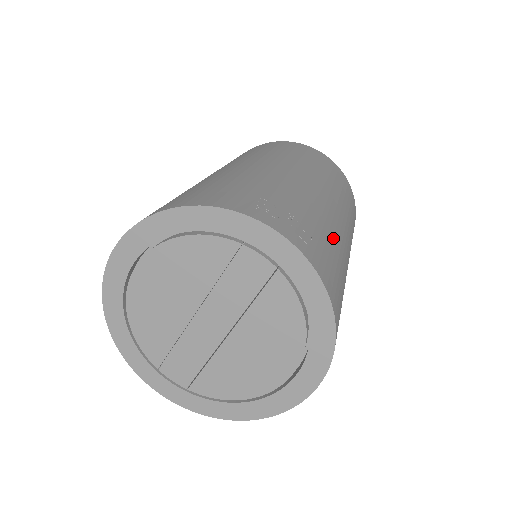
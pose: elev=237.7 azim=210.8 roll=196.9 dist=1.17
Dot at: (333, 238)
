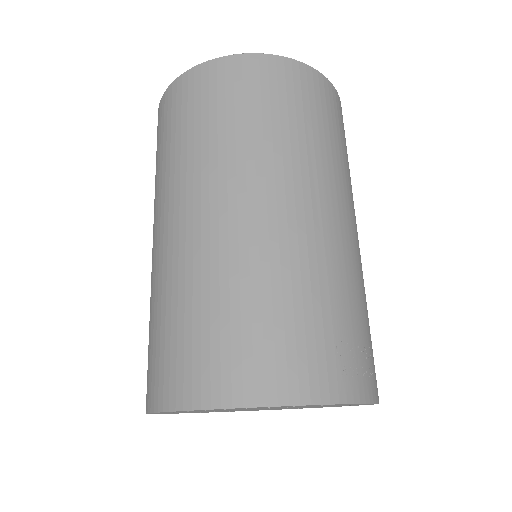
Dot at: occluded
